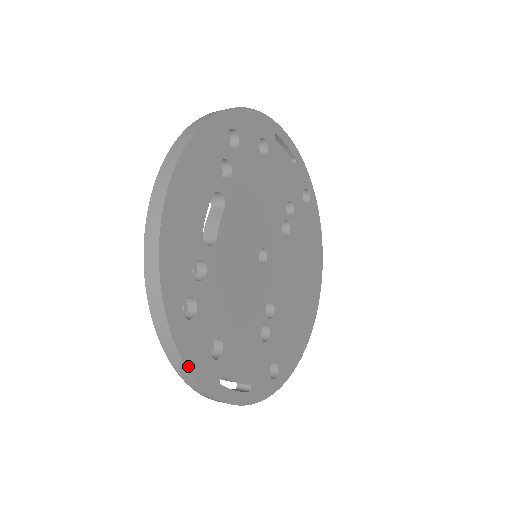
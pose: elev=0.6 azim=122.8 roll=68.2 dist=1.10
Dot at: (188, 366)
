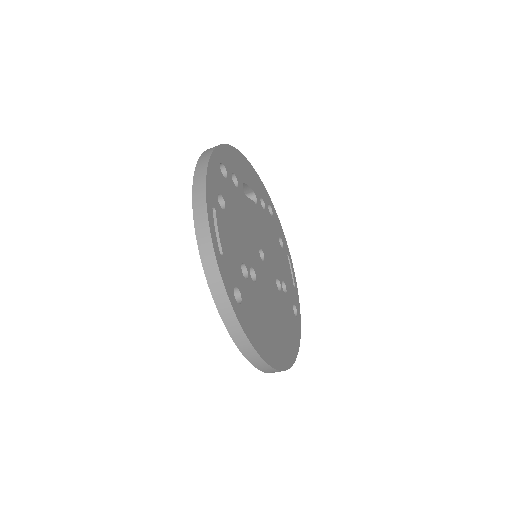
Dot at: (208, 169)
